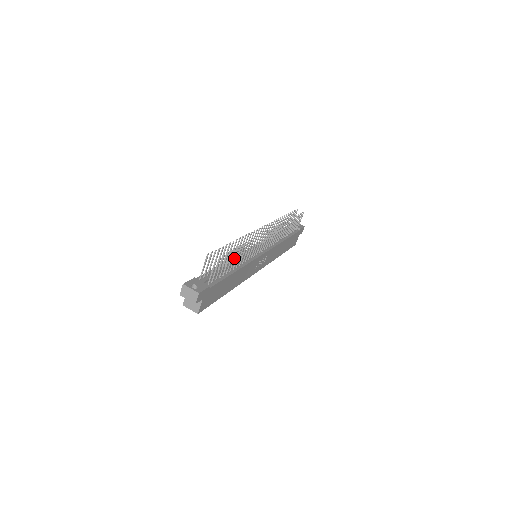
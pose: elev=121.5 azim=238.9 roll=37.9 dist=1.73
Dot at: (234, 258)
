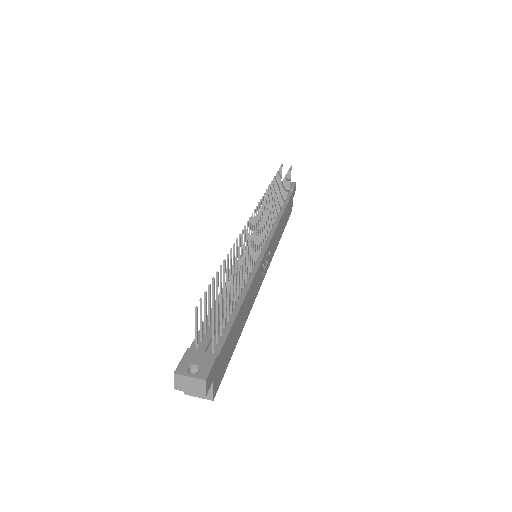
Dot at: (234, 286)
